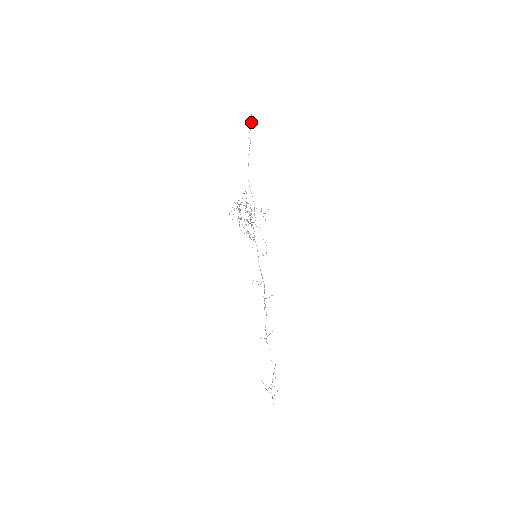
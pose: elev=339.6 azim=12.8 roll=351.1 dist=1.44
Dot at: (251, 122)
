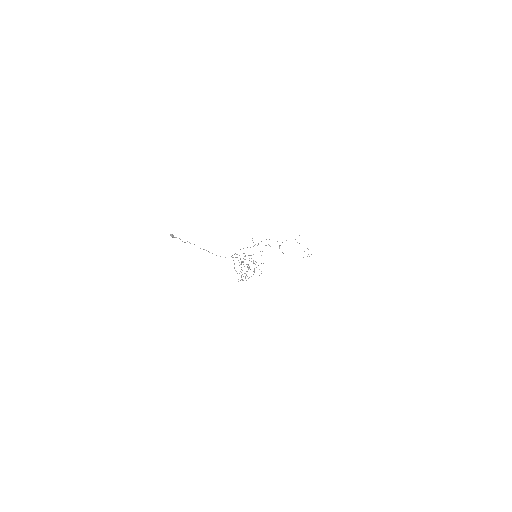
Dot at: (175, 237)
